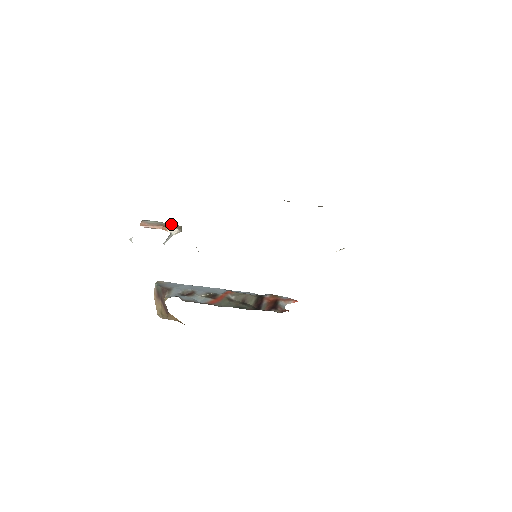
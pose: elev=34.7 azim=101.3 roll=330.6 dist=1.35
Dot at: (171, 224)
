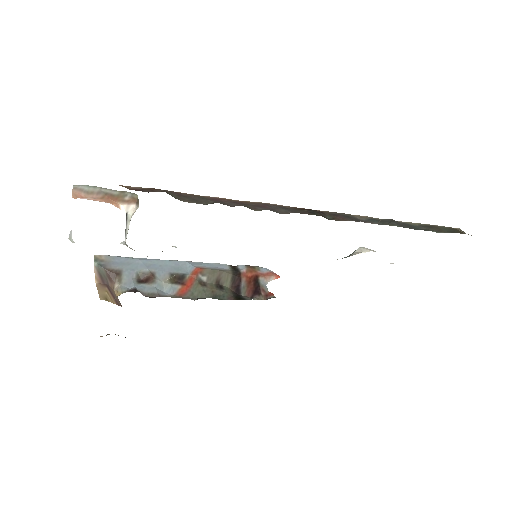
Dot at: (122, 192)
